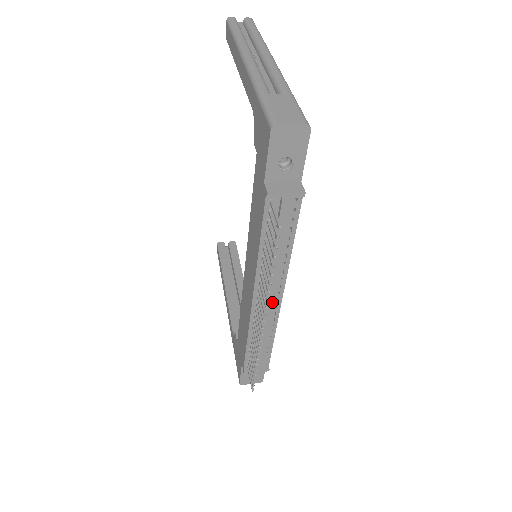
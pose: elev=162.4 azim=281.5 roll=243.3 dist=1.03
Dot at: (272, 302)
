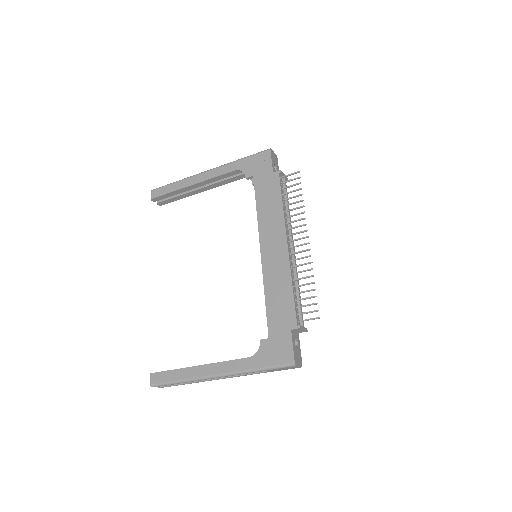
Dot at: occluded
